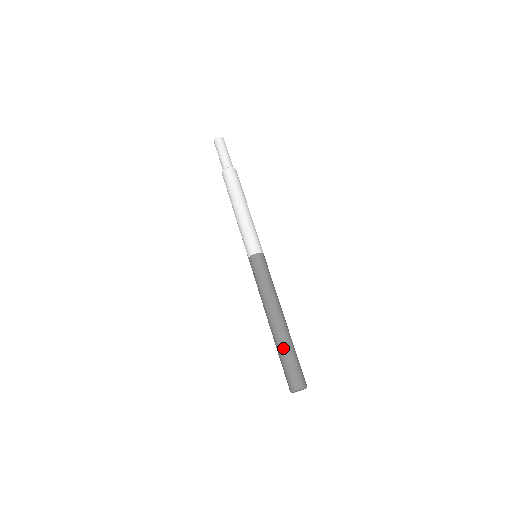
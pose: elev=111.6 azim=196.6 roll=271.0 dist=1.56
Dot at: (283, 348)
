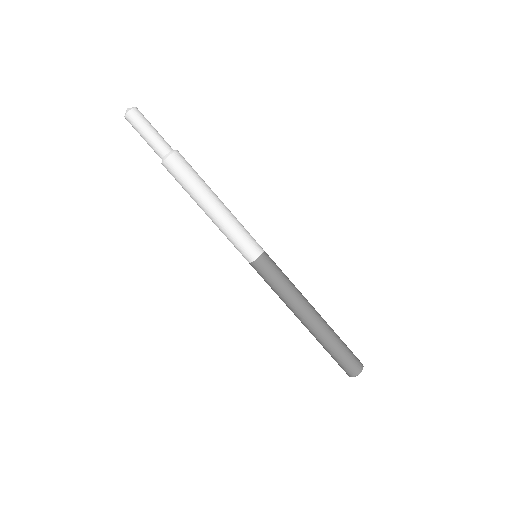
Dot at: (331, 343)
